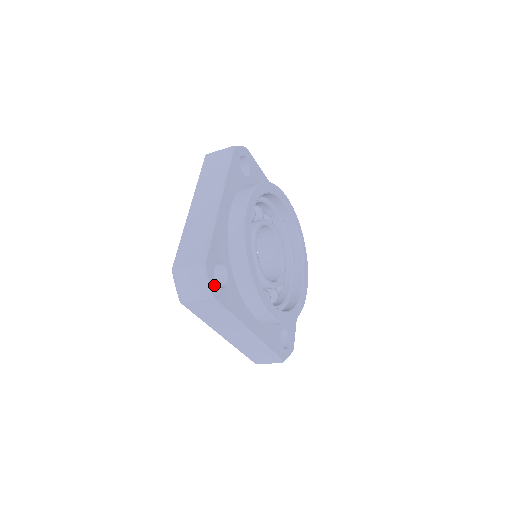
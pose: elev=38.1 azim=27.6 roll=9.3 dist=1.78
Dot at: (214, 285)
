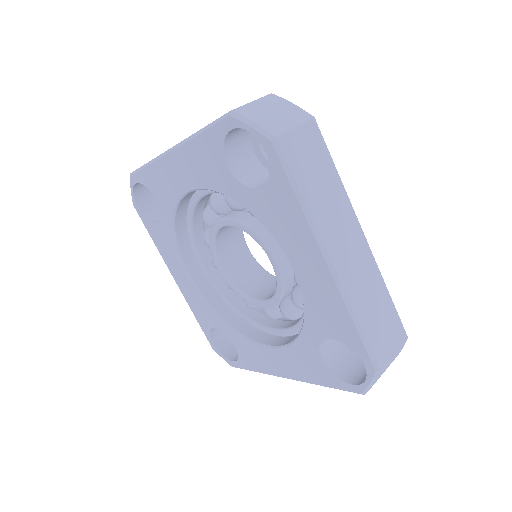
Dot at: occluded
